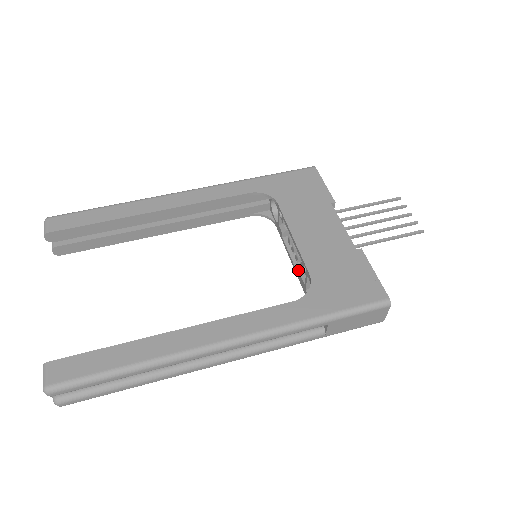
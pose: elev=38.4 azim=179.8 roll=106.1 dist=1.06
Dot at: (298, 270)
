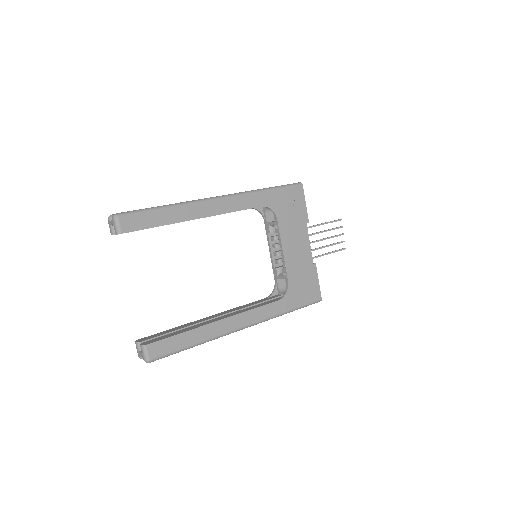
Dot at: (274, 262)
